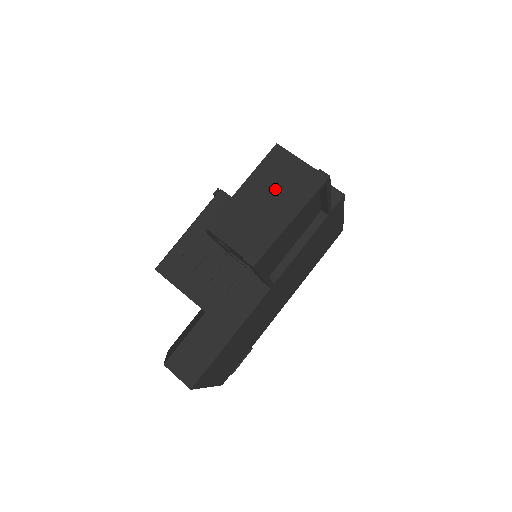
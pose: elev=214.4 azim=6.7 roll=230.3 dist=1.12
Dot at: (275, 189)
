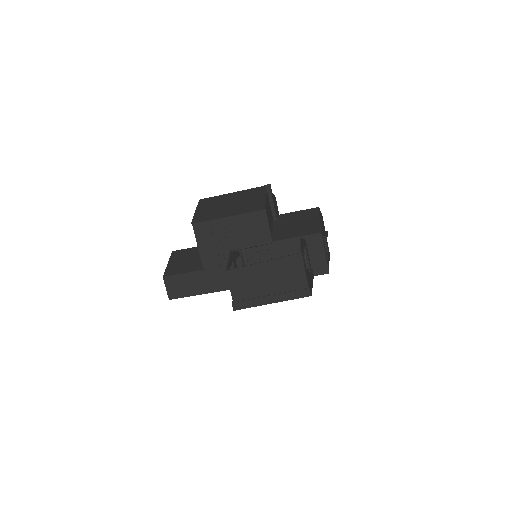
Dot at: (278, 279)
